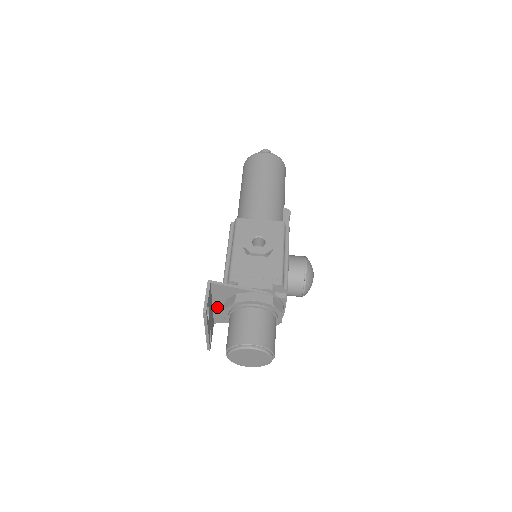
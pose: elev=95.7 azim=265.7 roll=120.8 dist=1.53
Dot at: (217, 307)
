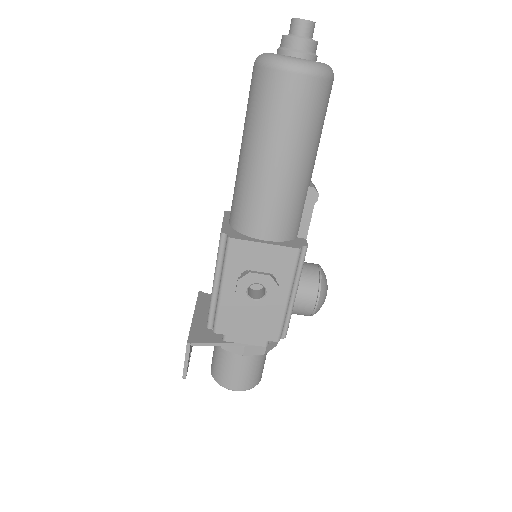
Dot at: (202, 315)
